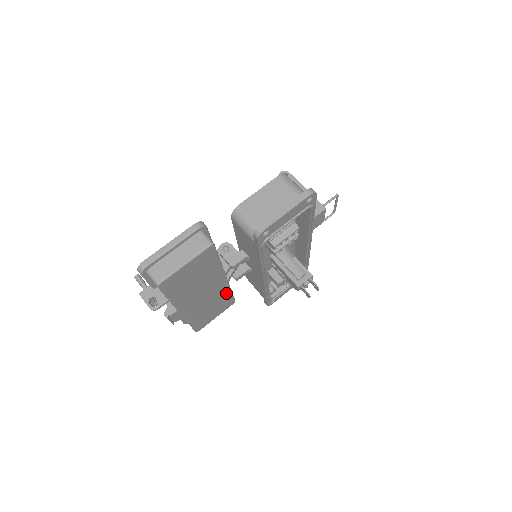
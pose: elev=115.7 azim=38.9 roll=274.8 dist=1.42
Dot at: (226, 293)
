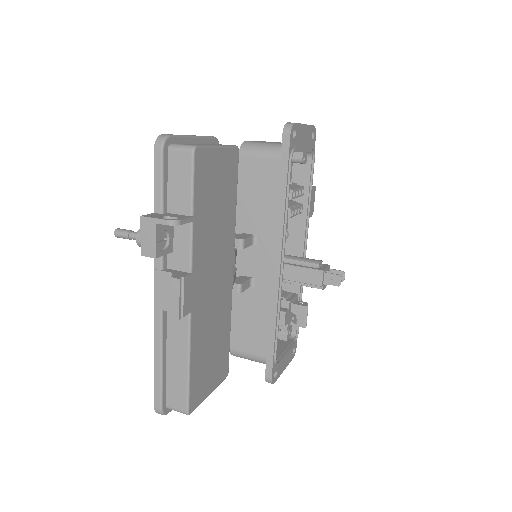
Dot at: (226, 322)
